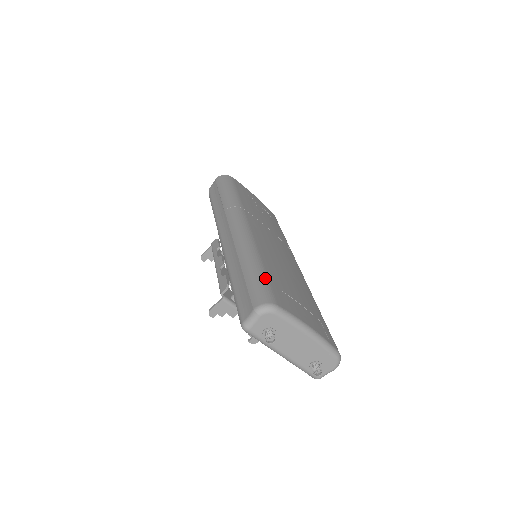
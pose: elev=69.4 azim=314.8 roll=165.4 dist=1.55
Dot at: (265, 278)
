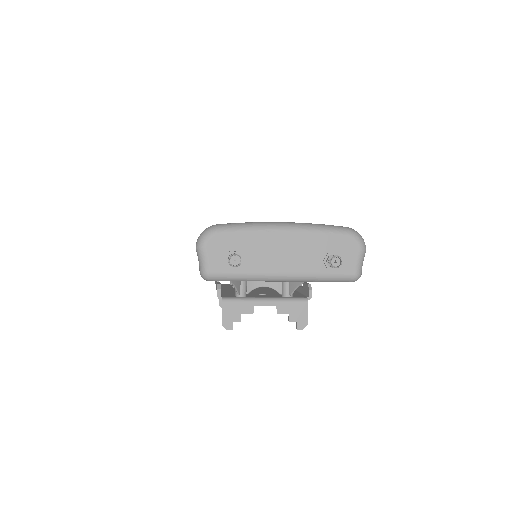
Dot at: occluded
